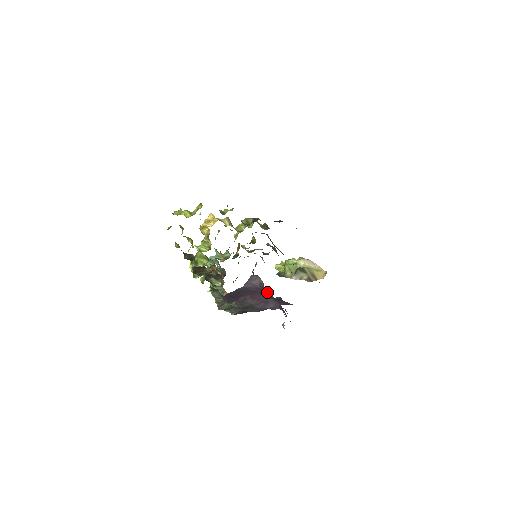
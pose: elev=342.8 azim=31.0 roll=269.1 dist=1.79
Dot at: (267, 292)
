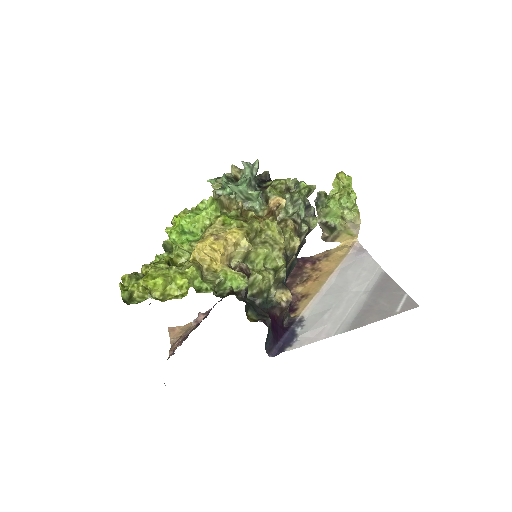
Dot at: occluded
